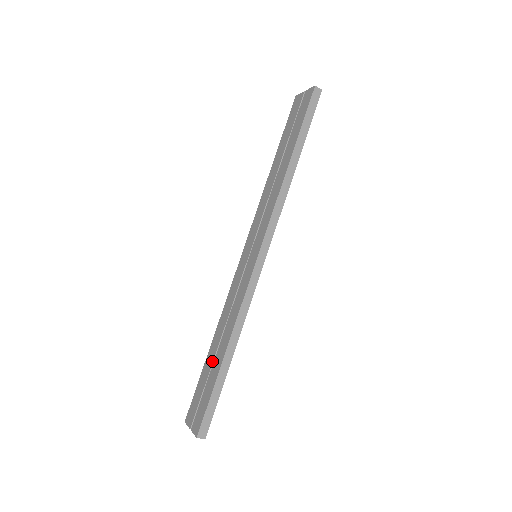
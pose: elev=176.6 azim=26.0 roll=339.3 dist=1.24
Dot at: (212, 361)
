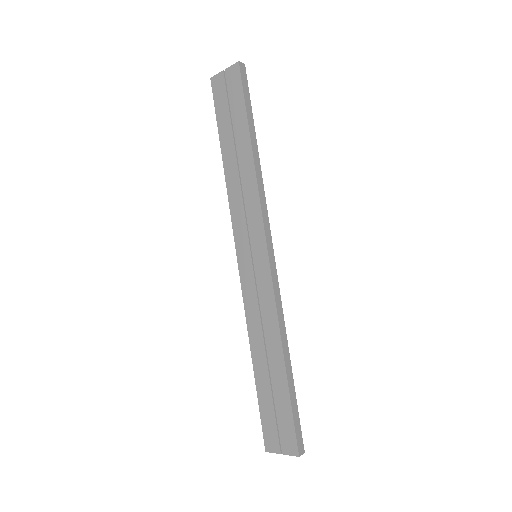
Dot at: (268, 378)
